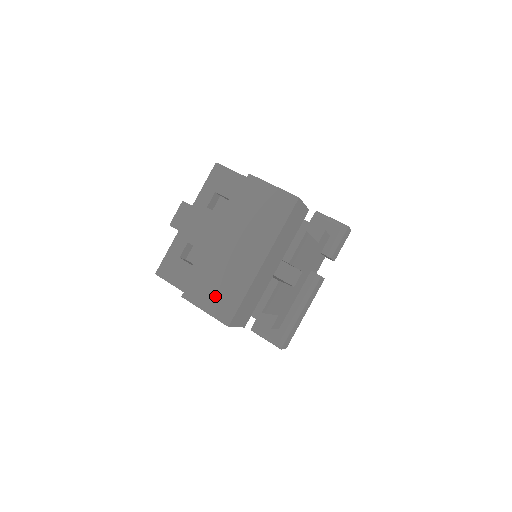
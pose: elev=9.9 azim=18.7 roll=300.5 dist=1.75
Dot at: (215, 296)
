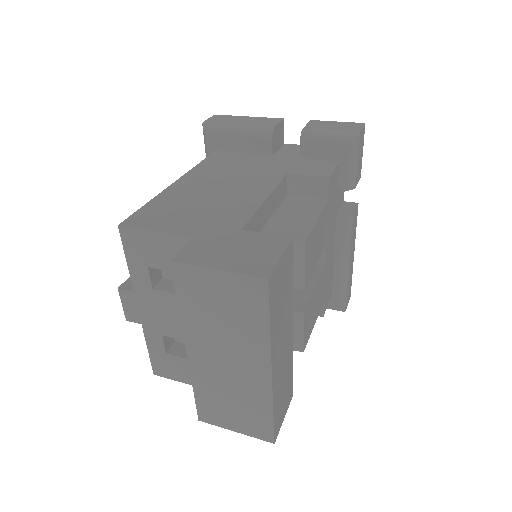
Dot at: (236, 416)
